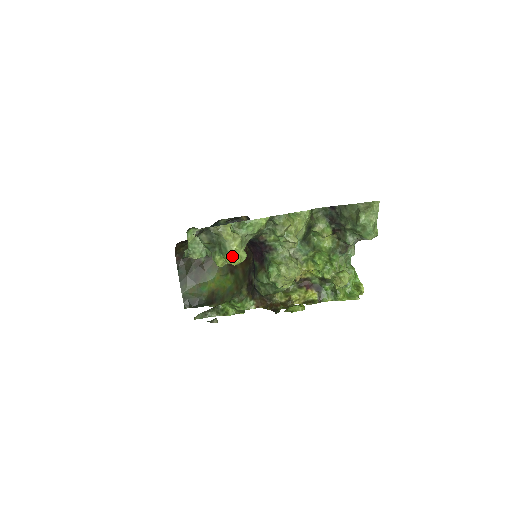
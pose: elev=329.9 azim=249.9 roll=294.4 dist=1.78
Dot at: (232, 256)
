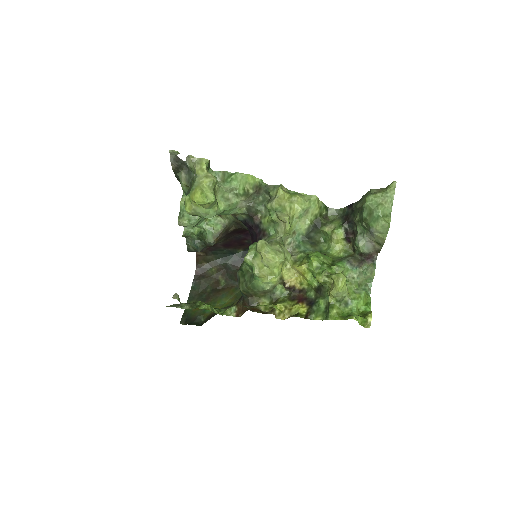
Dot at: (196, 190)
